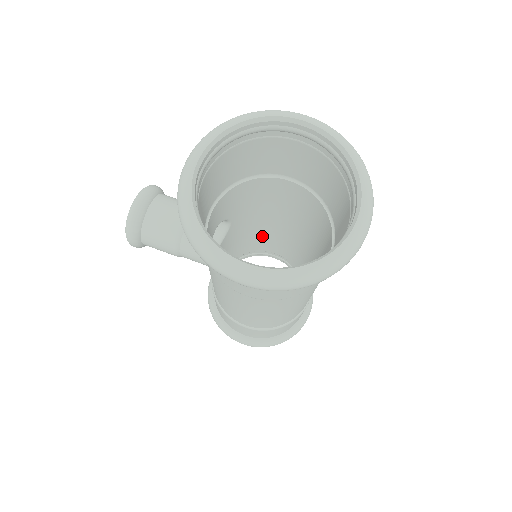
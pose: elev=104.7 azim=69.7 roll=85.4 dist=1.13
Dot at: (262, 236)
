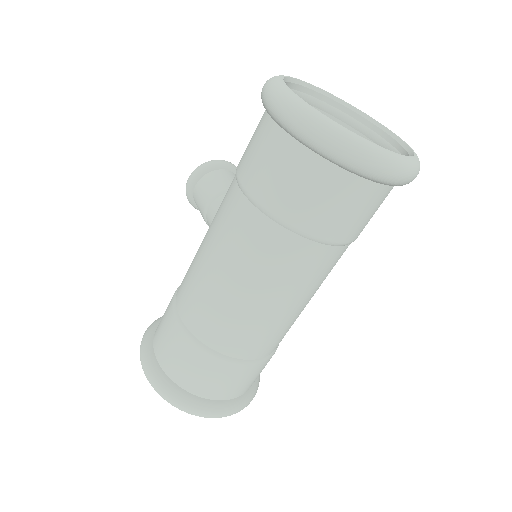
Dot at: occluded
